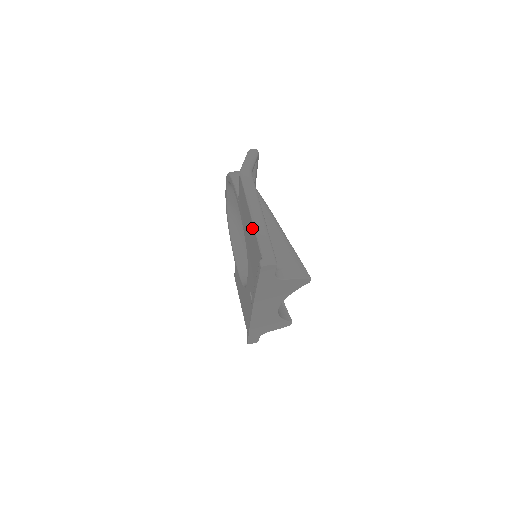
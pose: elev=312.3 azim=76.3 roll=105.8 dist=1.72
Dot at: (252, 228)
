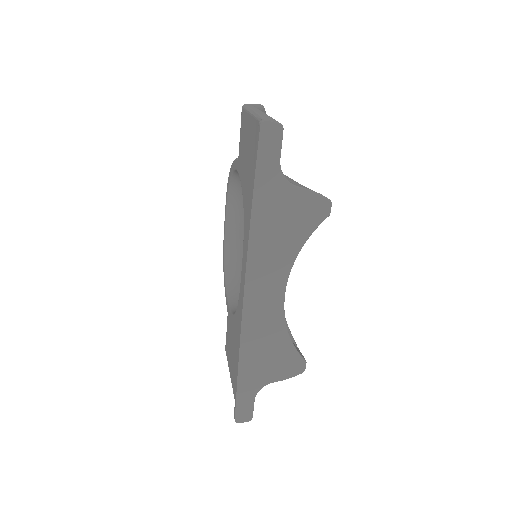
Dot at: (252, 126)
